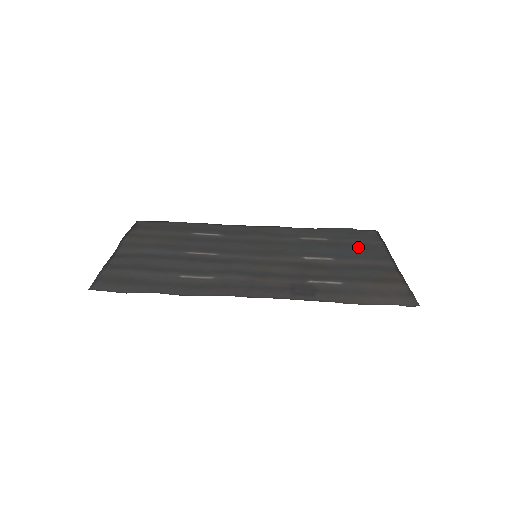
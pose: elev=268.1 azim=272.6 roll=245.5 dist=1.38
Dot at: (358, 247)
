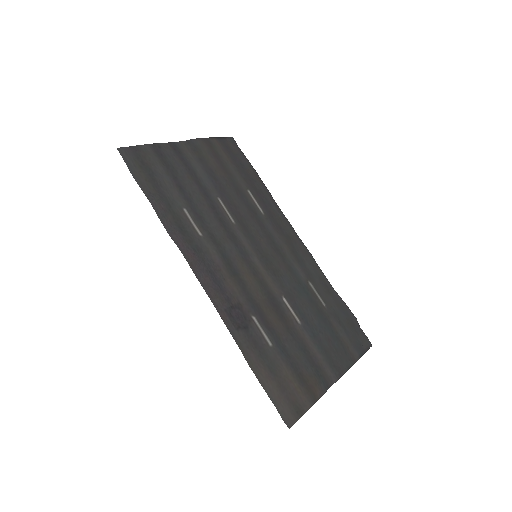
Dot at: (335, 338)
